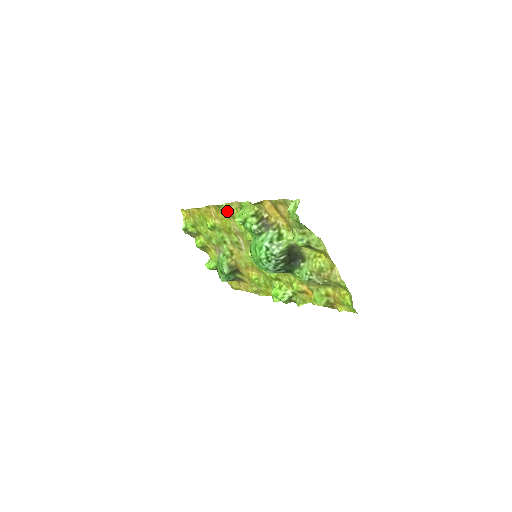
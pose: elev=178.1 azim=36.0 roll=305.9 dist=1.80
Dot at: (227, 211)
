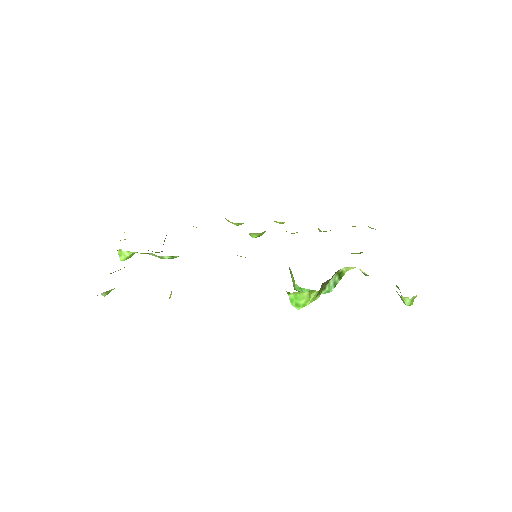
Dot at: occluded
